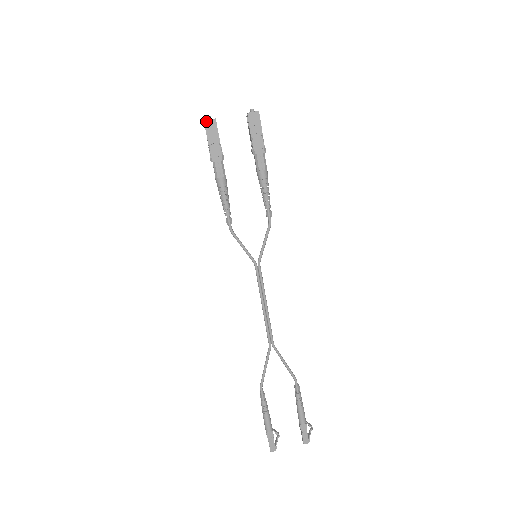
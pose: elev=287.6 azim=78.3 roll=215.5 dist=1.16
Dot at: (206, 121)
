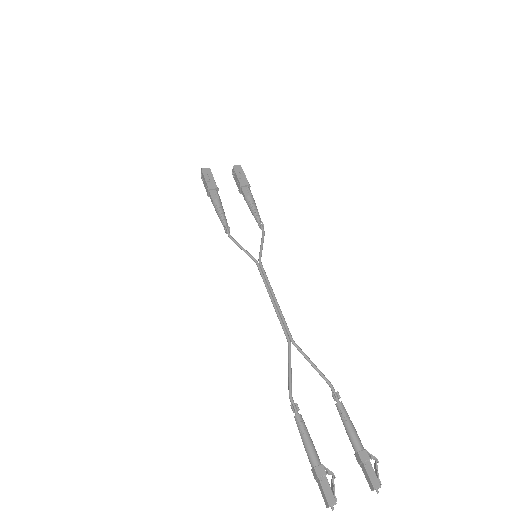
Dot at: (203, 169)
